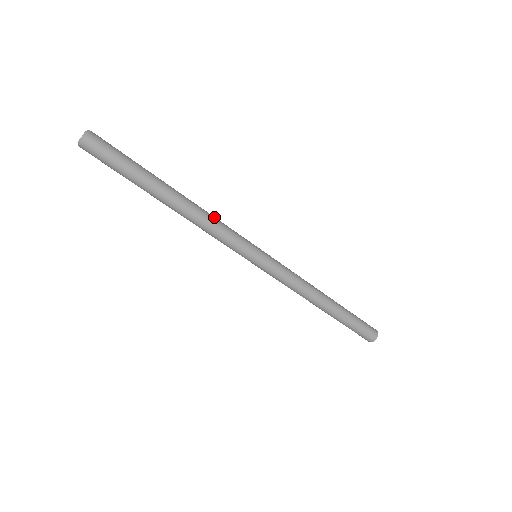
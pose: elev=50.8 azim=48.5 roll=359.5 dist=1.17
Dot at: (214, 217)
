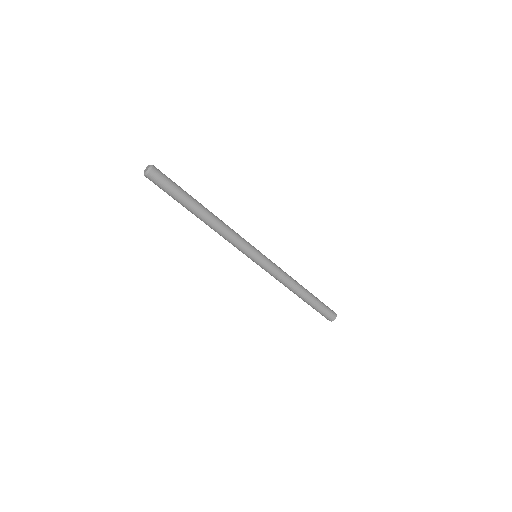
Dot at: occluded
